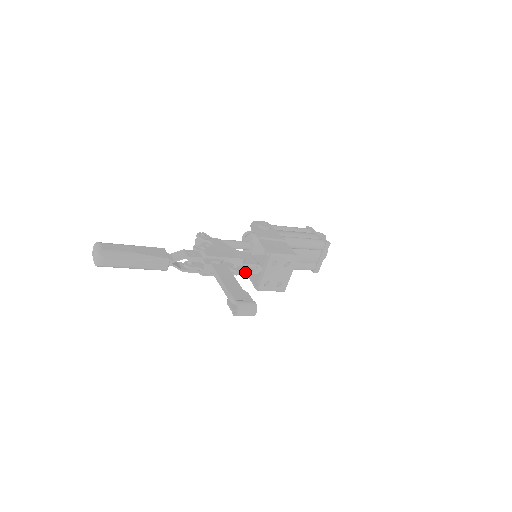
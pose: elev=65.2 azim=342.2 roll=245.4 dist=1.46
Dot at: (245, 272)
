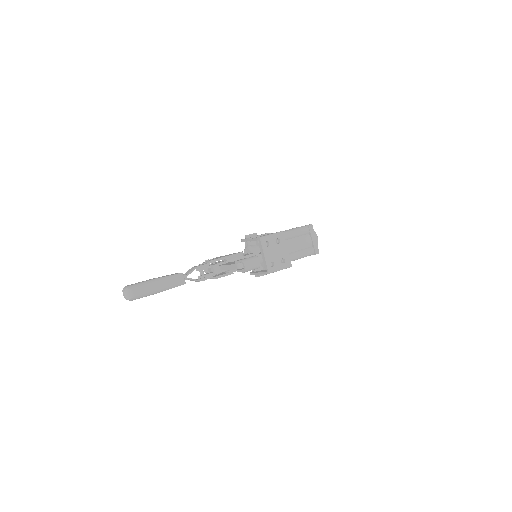
Dot at: occluded
